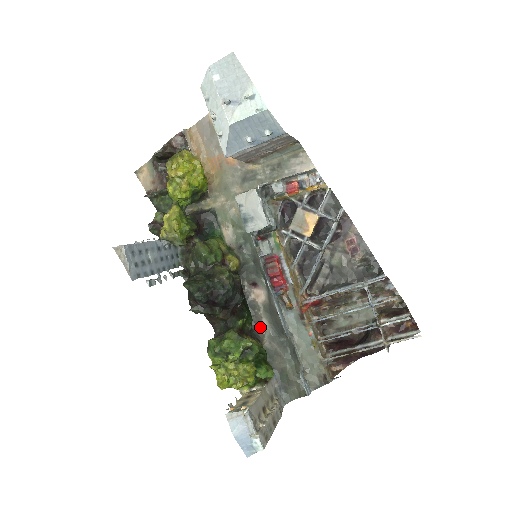
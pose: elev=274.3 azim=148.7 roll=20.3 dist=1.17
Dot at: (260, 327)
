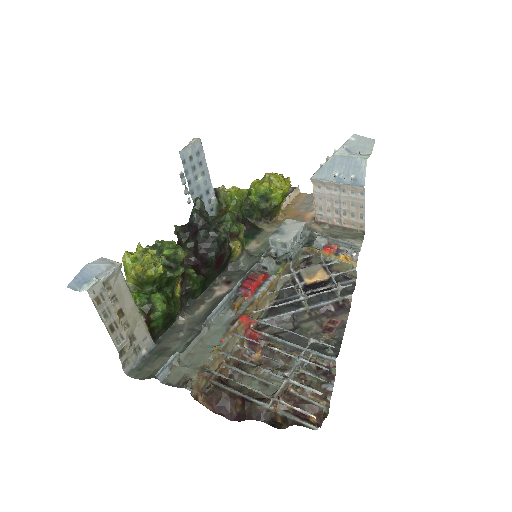
Dot at: (194, 308)
